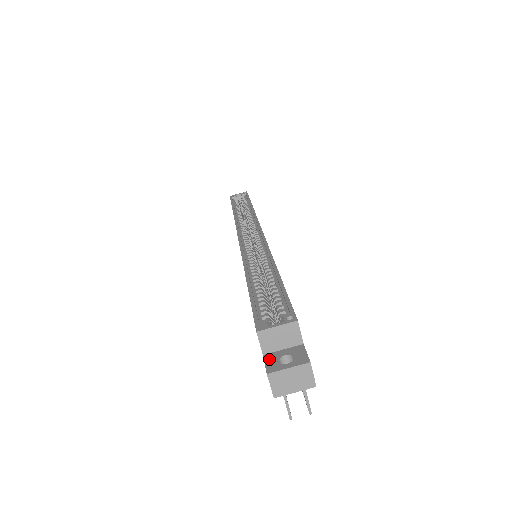
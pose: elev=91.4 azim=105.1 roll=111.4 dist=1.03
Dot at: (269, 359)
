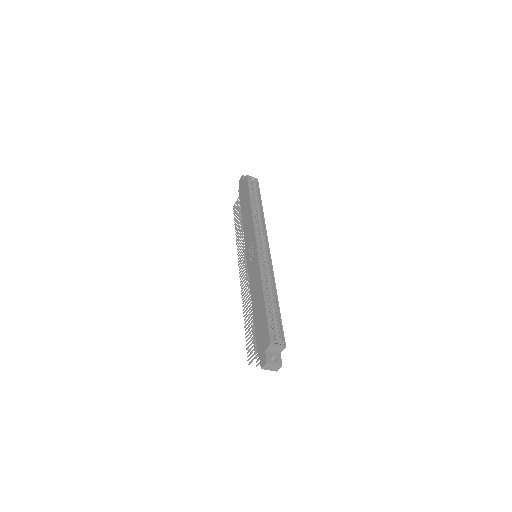
Dot at: (268, 355)
